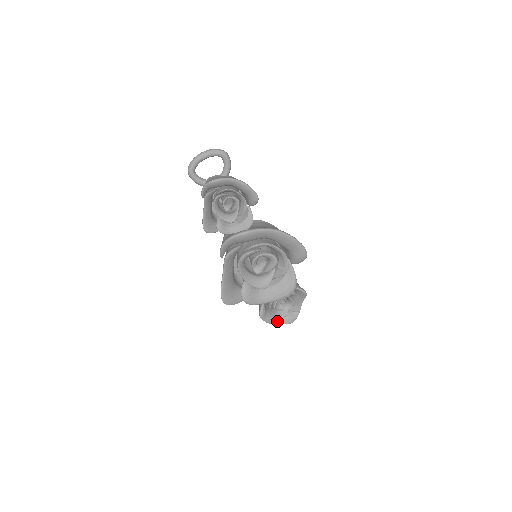
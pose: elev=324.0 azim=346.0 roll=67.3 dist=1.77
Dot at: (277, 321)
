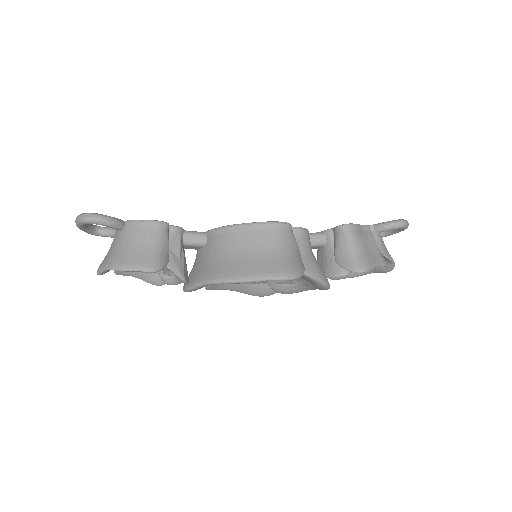
Dot at: (366, 272)
